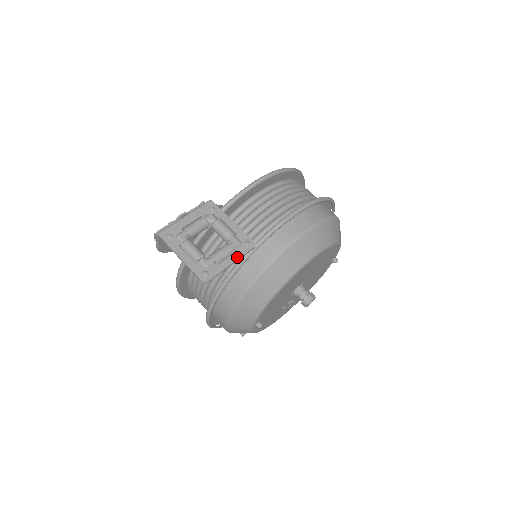
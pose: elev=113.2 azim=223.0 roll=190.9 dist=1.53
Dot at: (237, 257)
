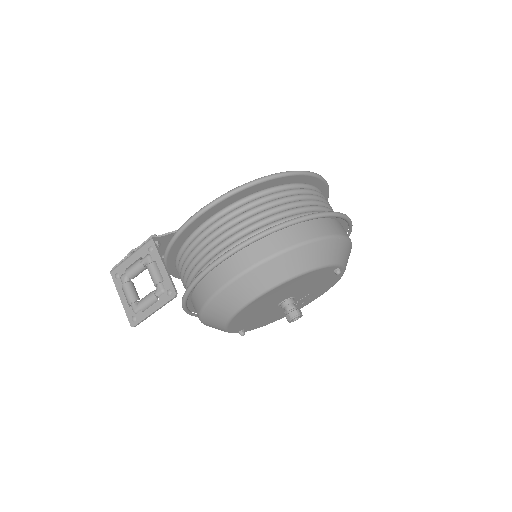
Dot at: (159, 306)
